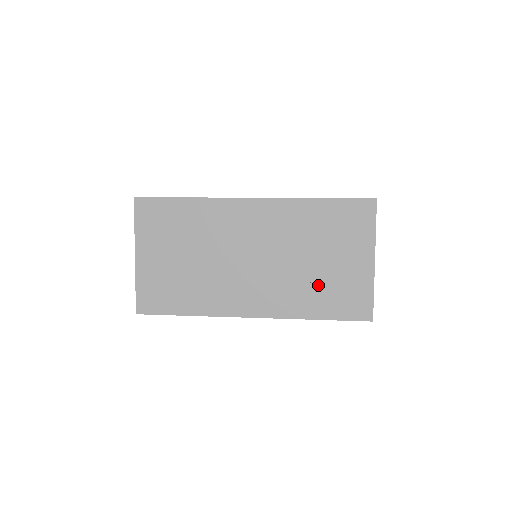
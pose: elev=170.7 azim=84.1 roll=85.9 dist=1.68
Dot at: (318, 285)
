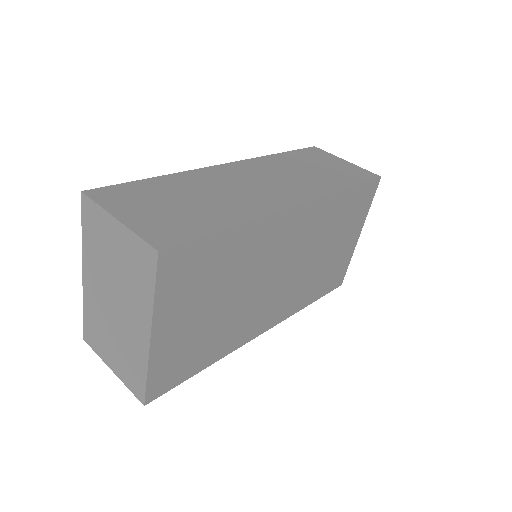
Dot at: (321, 274)
